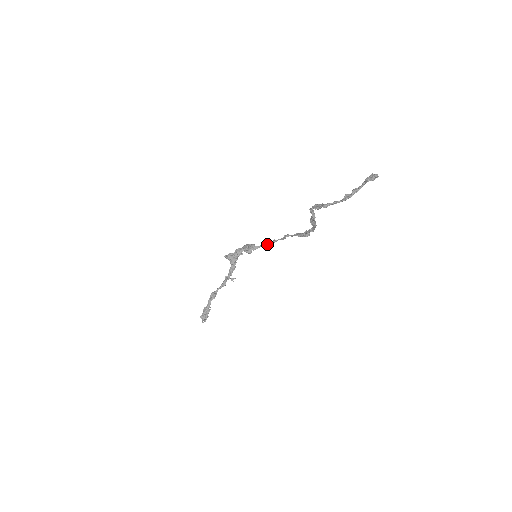
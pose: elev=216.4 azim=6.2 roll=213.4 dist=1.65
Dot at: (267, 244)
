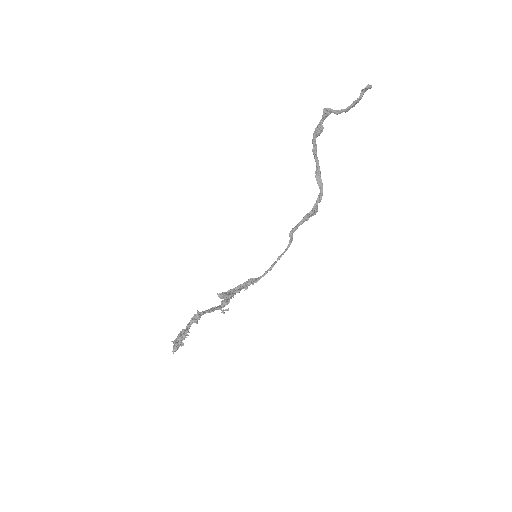
Dot at: occluded
